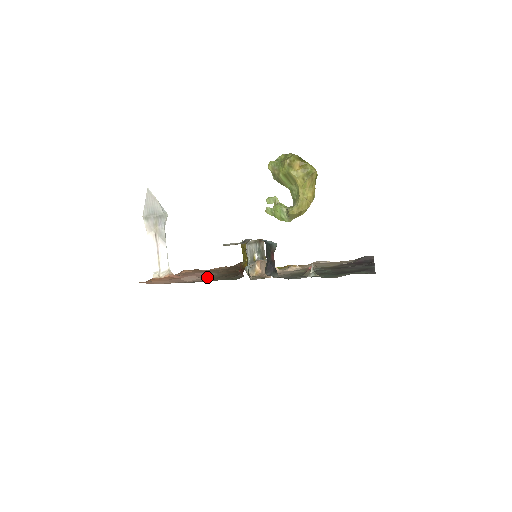
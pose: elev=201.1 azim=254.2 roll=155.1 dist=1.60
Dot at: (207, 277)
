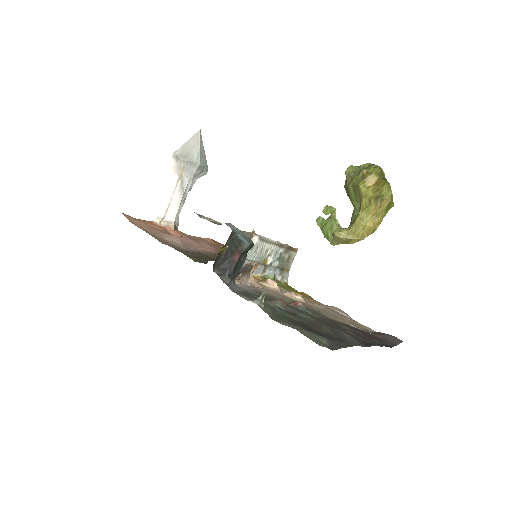
Dot at: (194, 248)
